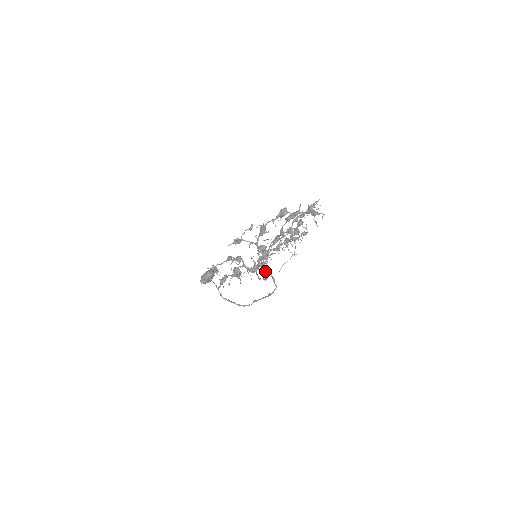
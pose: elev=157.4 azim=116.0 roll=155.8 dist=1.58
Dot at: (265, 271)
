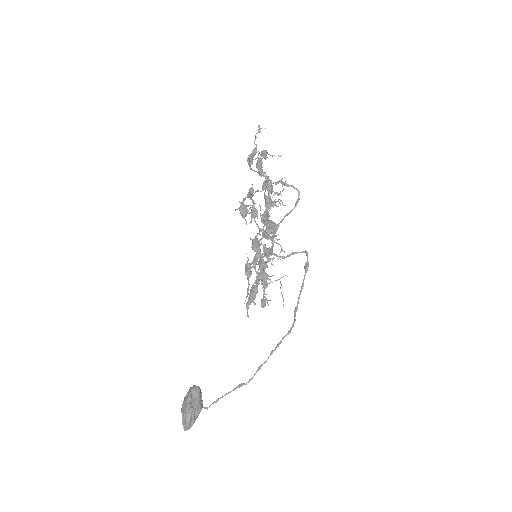
Dot at: (292, 186)
